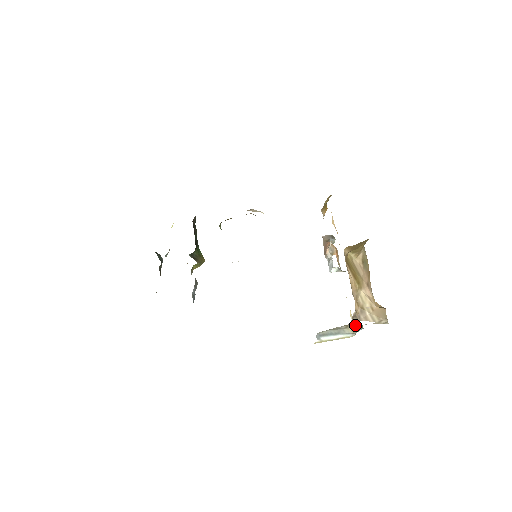
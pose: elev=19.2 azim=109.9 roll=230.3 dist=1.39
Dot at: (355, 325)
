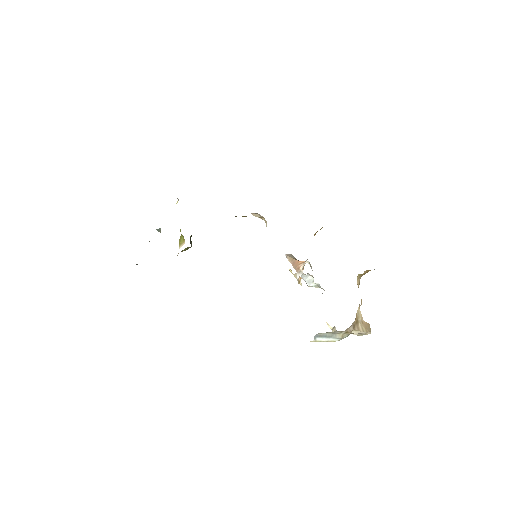
Dot at: (348, 332)
